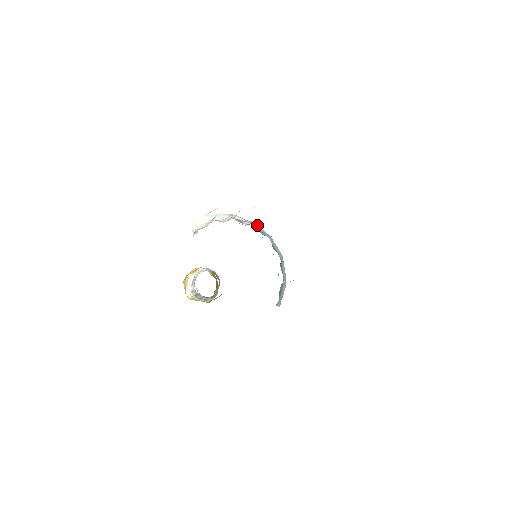
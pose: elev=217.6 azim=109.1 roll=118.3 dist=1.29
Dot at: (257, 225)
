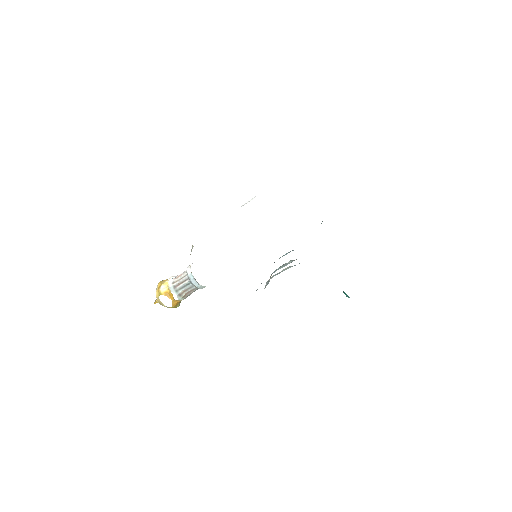
Dot at: occluded
